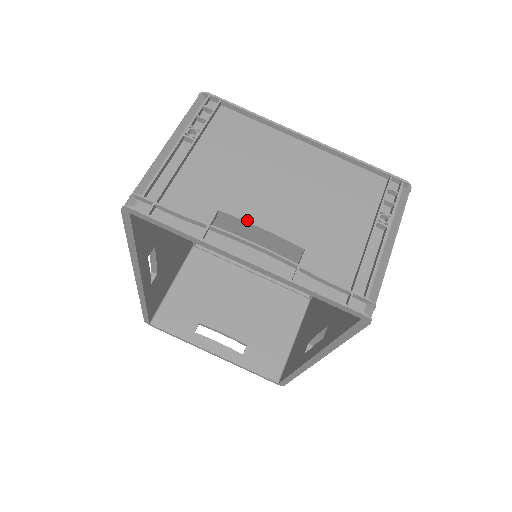
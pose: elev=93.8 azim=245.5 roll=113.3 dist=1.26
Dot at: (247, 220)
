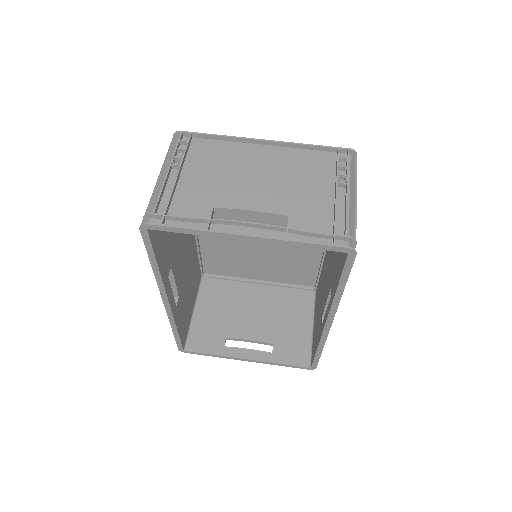
Dot at: (238, 208)
